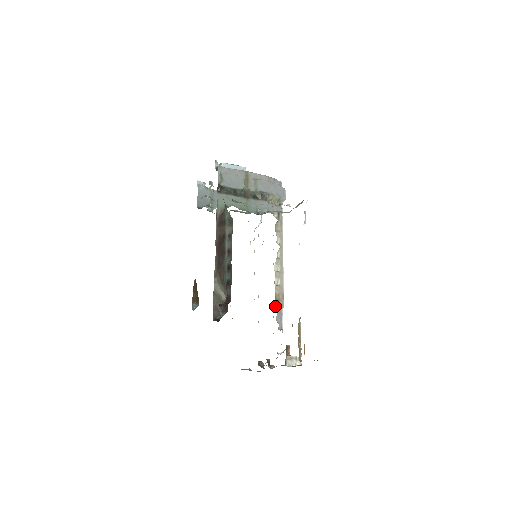
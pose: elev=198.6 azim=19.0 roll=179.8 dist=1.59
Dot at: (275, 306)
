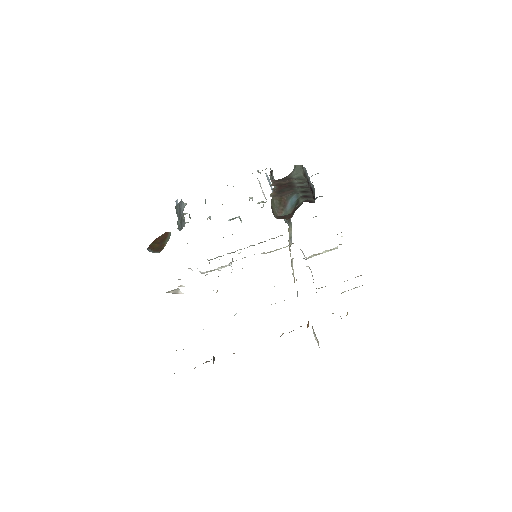
Dot at: occluded
